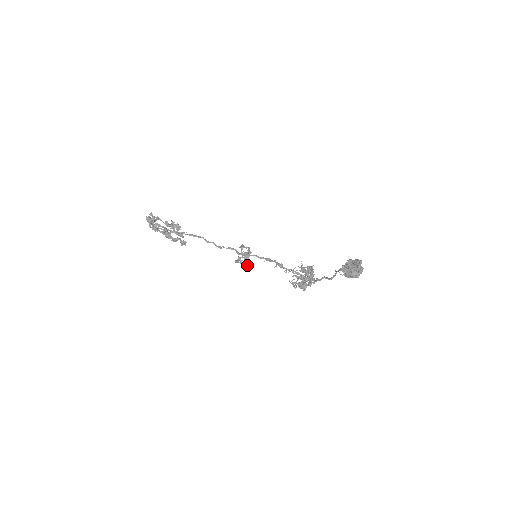
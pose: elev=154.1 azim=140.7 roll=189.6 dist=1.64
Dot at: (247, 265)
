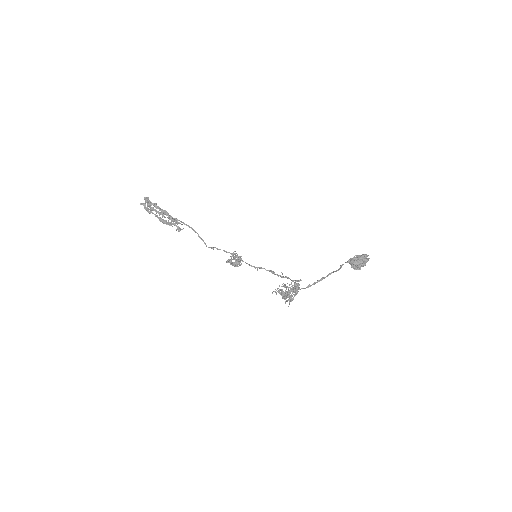
Dot at: occluded
